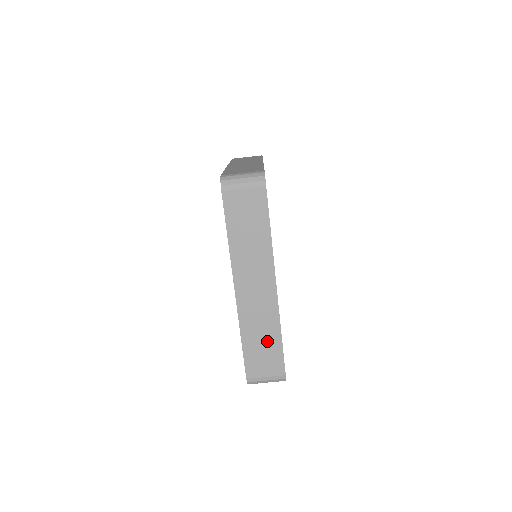
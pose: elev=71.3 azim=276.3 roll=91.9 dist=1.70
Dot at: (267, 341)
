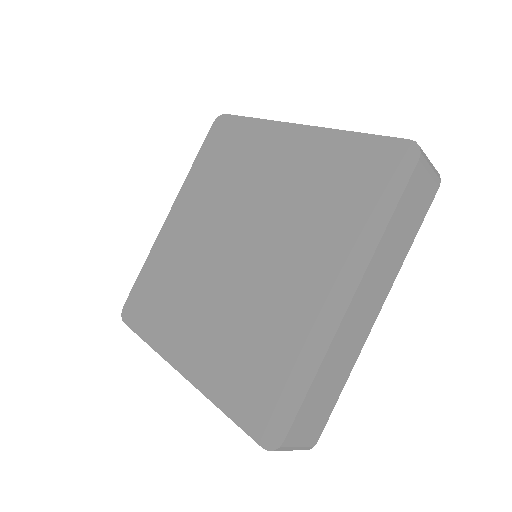
Dot at: (333, 386)
